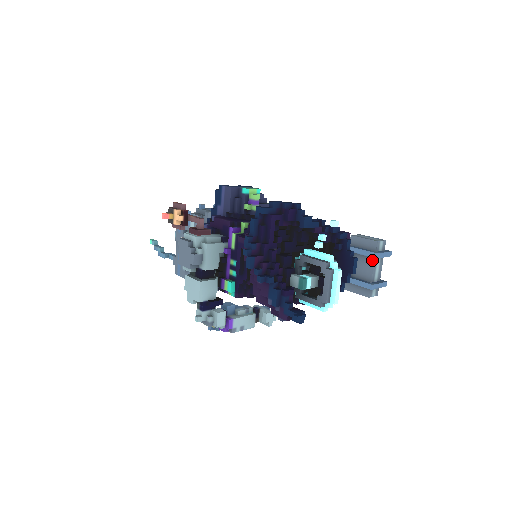
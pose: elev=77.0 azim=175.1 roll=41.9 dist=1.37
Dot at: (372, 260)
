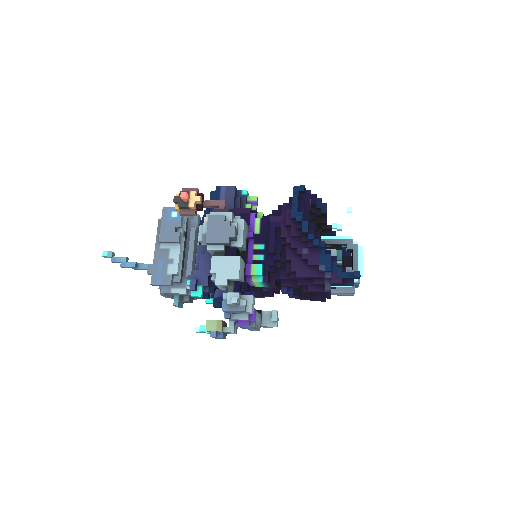
Dot at: occluded
